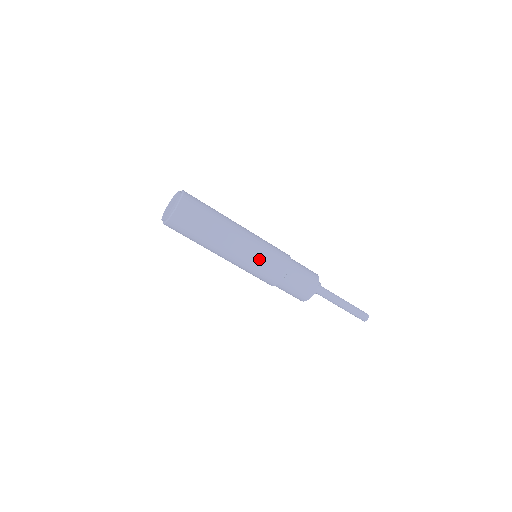
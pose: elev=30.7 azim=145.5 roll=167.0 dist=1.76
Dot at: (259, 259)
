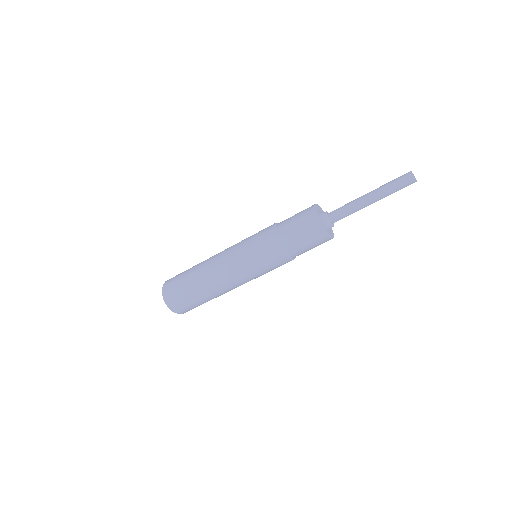
Dot at: (256, 273)
